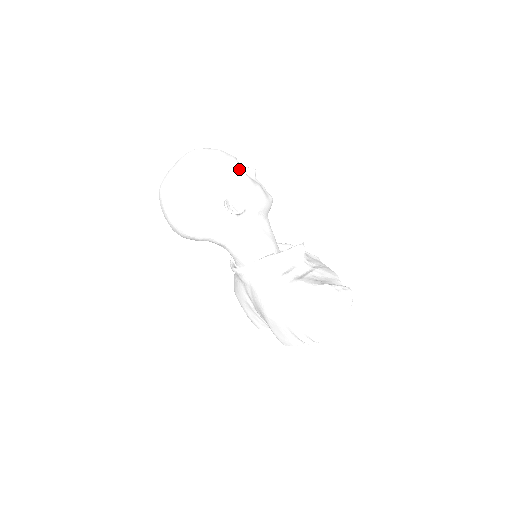
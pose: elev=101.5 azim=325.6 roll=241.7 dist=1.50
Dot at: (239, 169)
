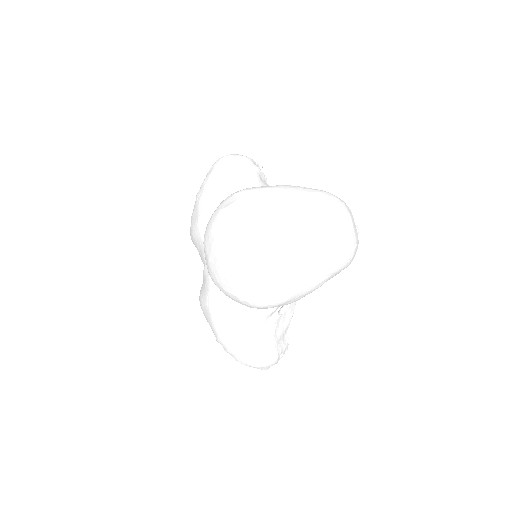
Dot at: occluded
